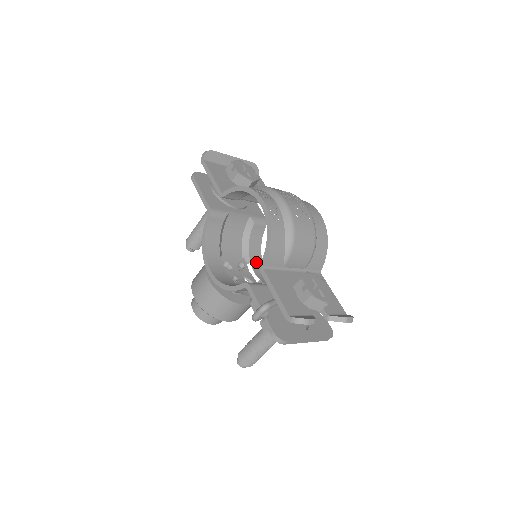
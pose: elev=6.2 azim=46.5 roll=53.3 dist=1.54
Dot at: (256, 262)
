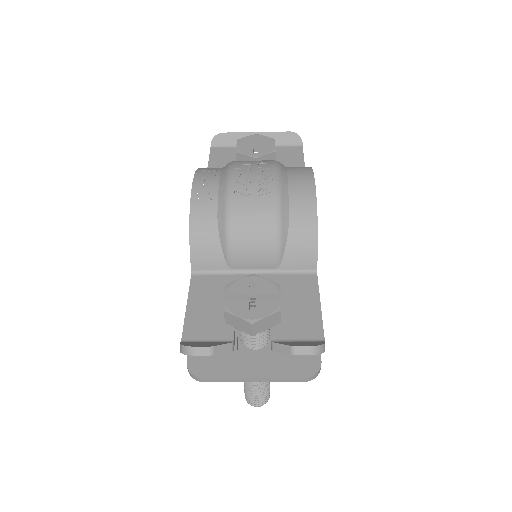
Dot at: occluded
